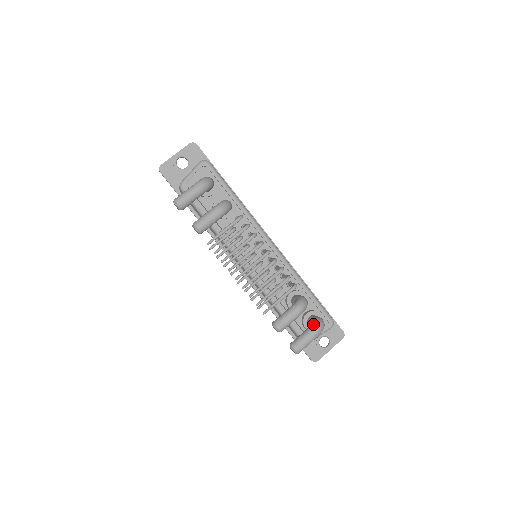
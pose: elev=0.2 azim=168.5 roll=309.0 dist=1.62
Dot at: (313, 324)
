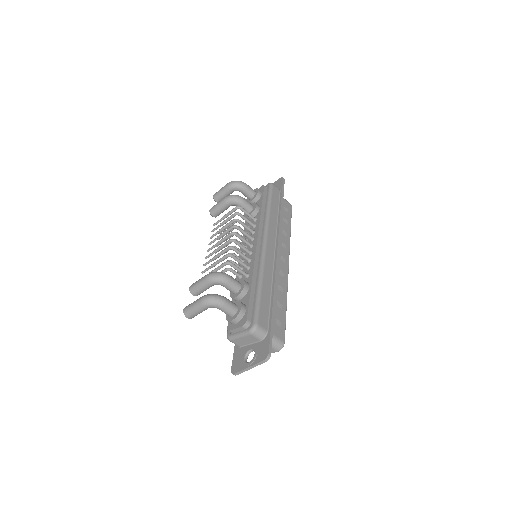
Dot at: (209, 294)
